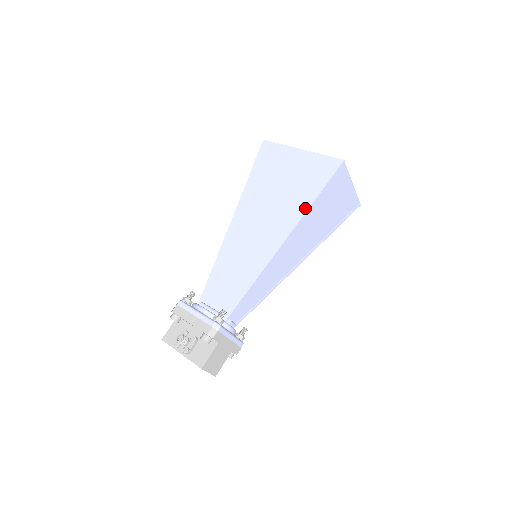
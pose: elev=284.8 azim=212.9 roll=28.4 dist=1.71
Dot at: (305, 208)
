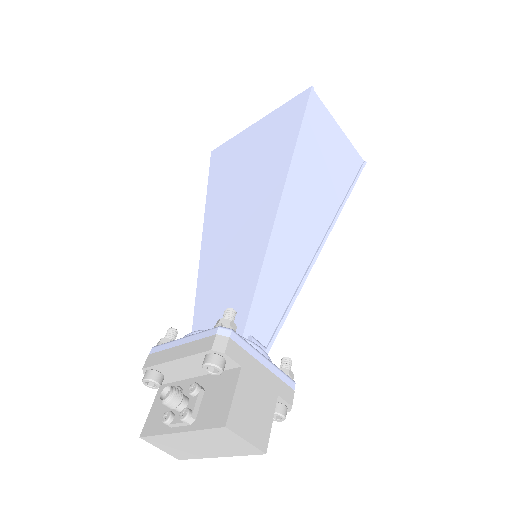
Dot at: (291, 148)
